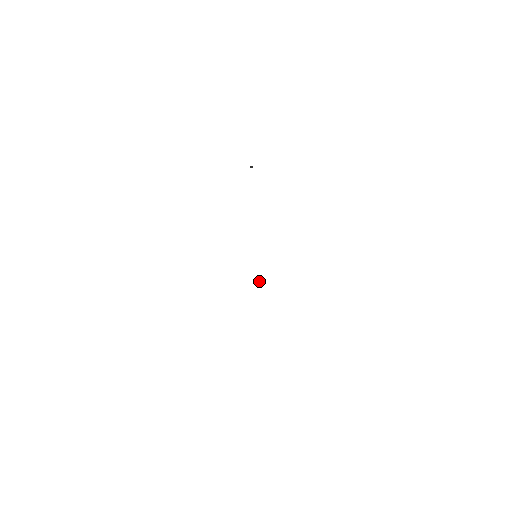
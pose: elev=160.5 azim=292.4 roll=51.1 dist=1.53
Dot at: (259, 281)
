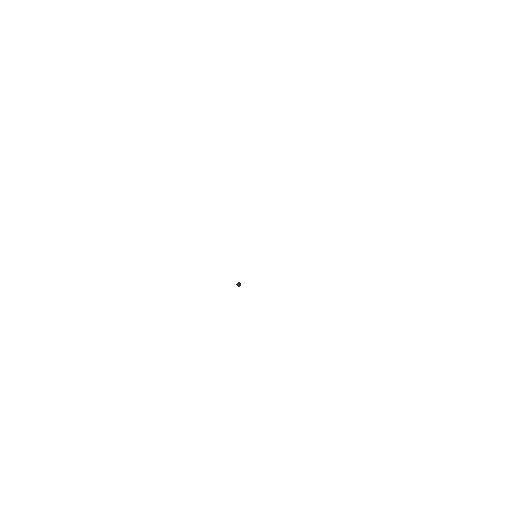
Dot at: occluded
